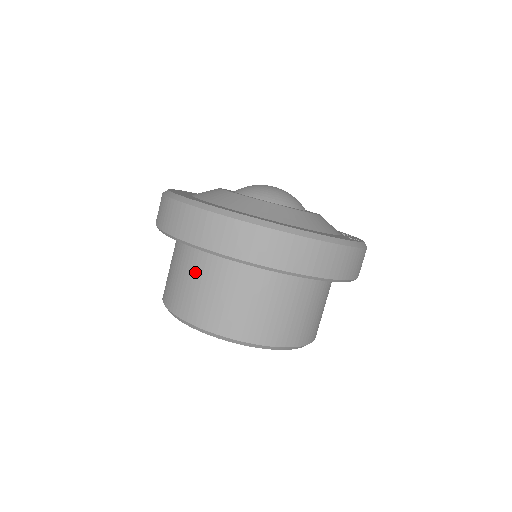
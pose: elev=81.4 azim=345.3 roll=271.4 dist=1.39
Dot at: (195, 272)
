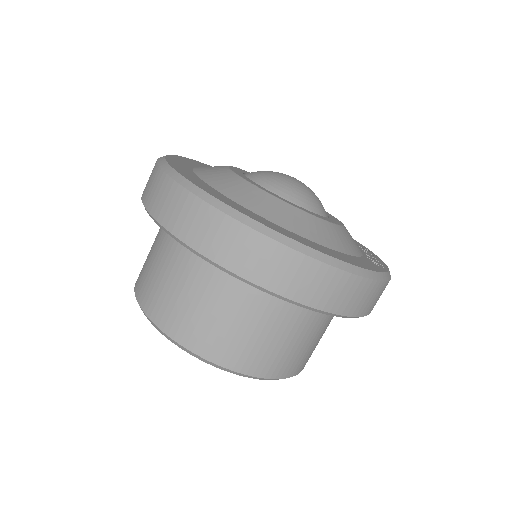
Dot at: (179, 271)
